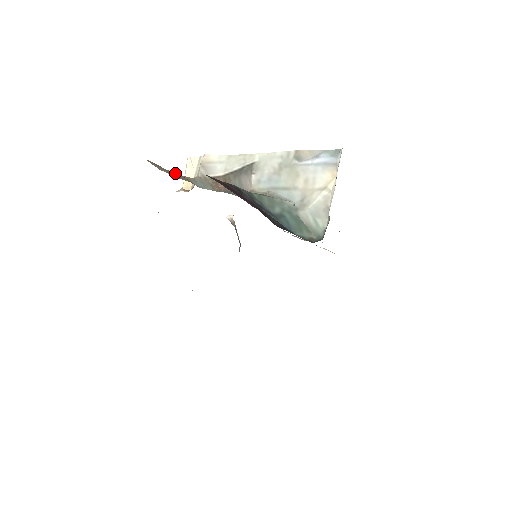
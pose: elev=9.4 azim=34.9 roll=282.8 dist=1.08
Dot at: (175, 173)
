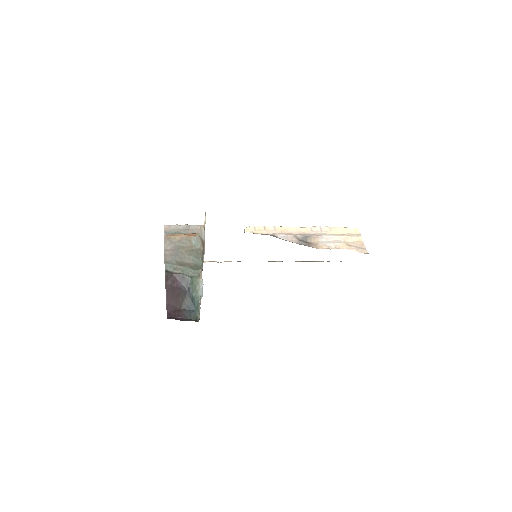
Dot at: (183, 236)
